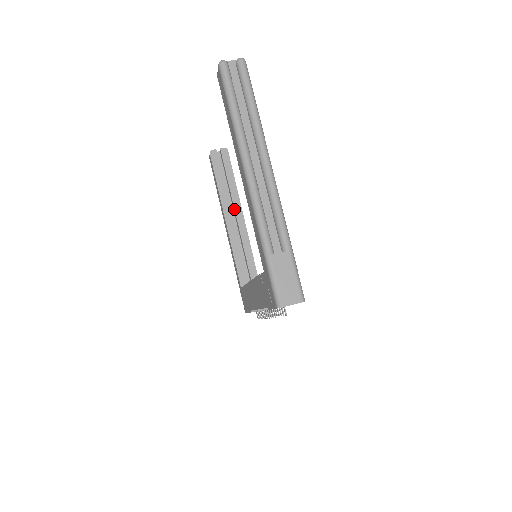
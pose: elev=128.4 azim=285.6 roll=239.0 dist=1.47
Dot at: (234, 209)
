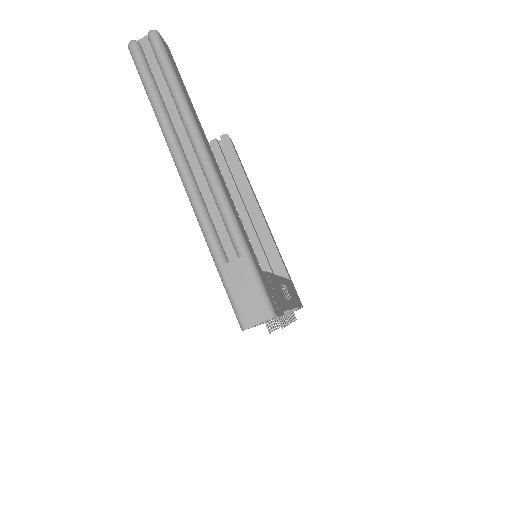
Dot at: (247, 201)
